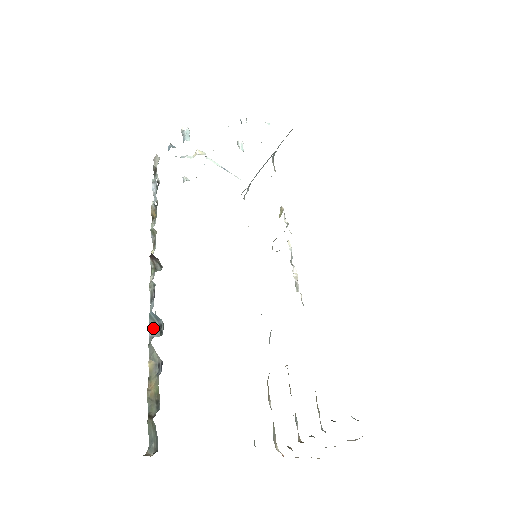
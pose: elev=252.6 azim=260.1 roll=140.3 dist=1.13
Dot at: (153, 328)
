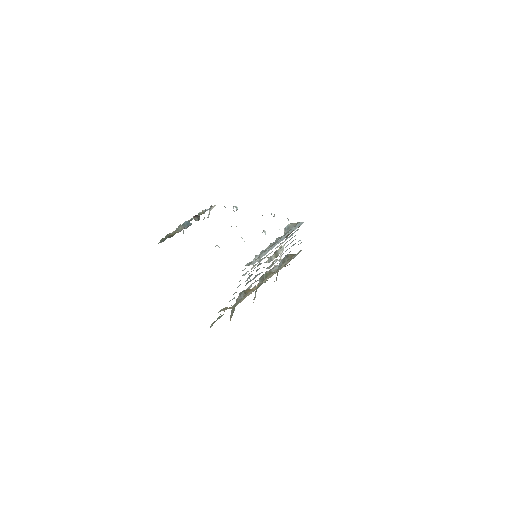
Dot at: occluded
